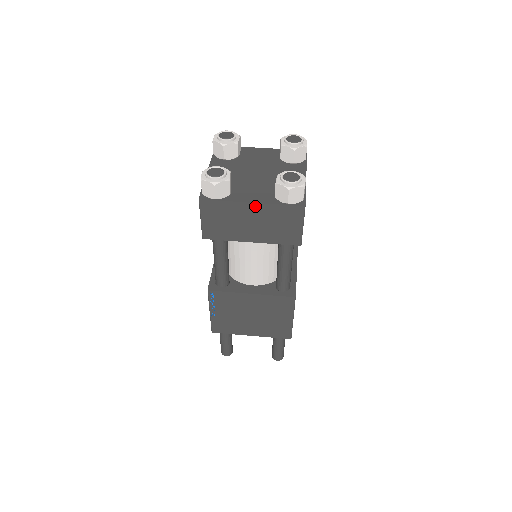
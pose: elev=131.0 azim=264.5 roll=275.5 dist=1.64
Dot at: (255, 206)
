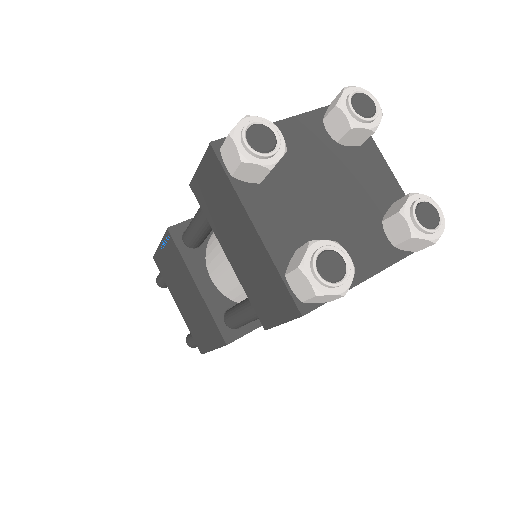
Dot at: (373, 275)
